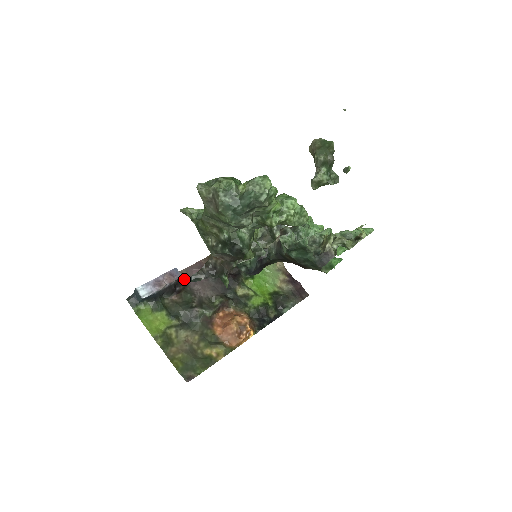
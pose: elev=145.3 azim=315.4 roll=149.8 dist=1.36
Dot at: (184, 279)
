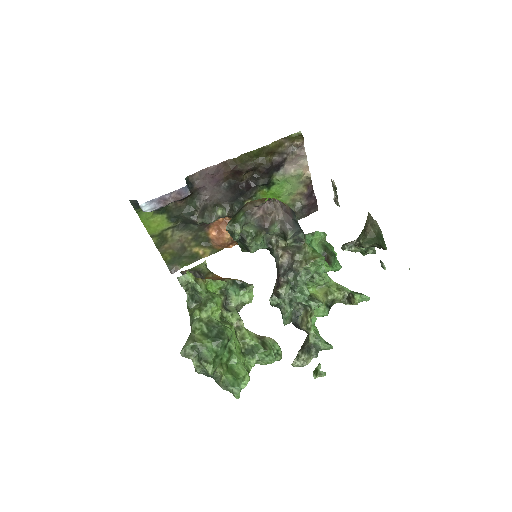
Dot at: (194, 186)
